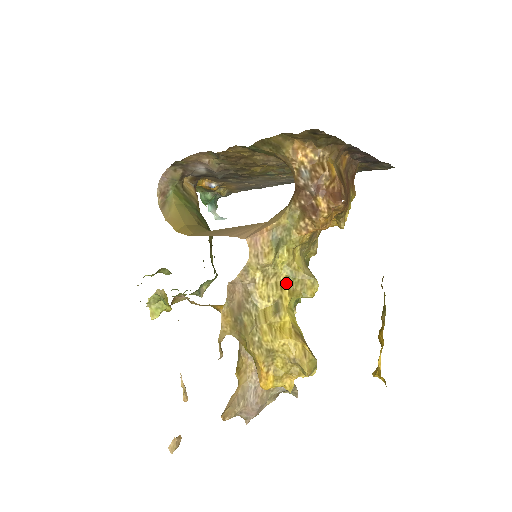
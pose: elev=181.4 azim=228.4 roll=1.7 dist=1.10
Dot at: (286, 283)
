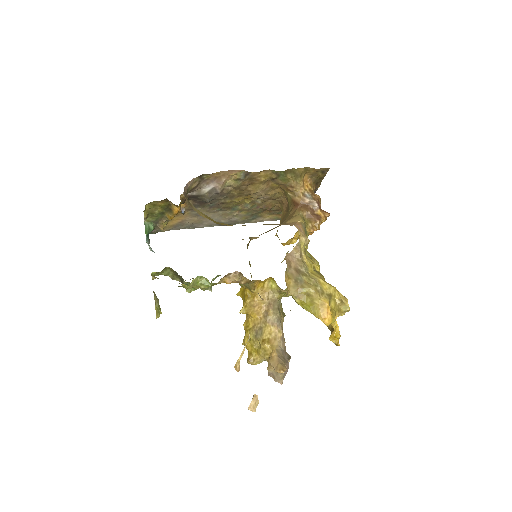
Dot at: (311, 260)
